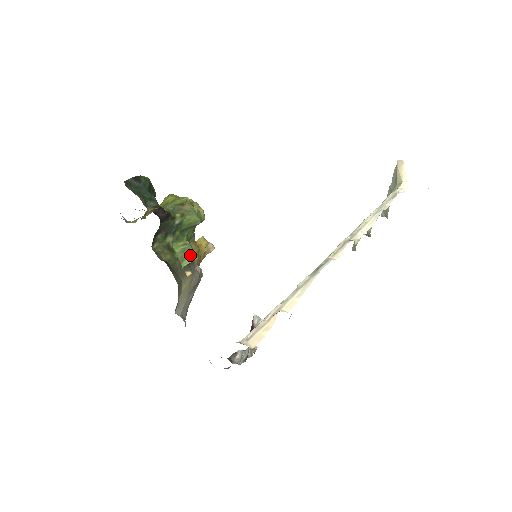
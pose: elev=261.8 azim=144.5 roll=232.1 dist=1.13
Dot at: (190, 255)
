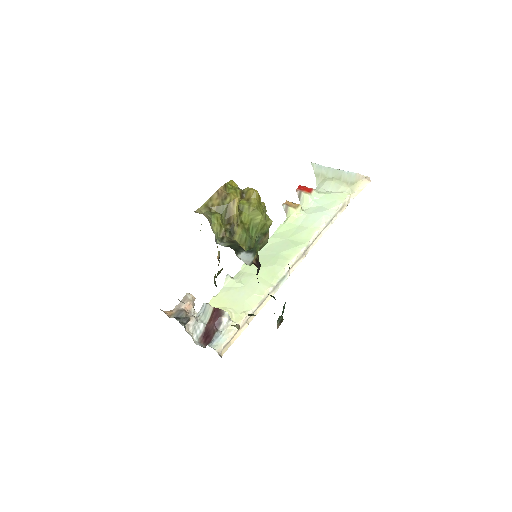
Dot at: occluded
